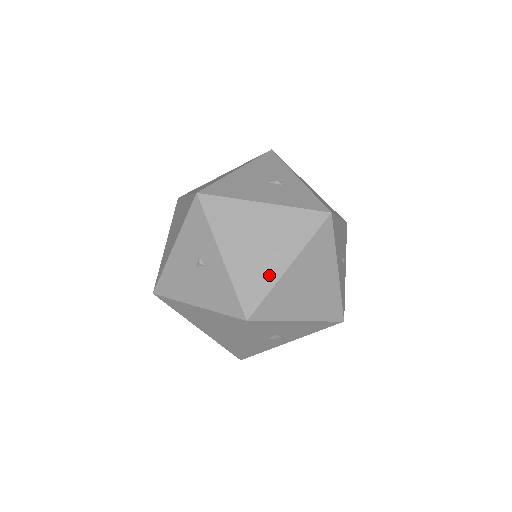
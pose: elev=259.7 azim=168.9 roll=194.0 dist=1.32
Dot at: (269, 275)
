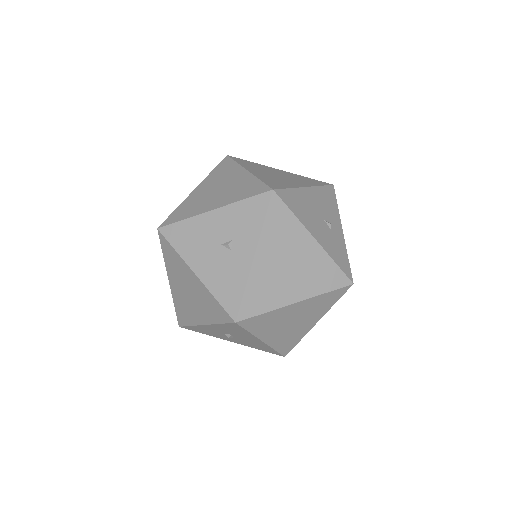
Dot at: (277, 298)
